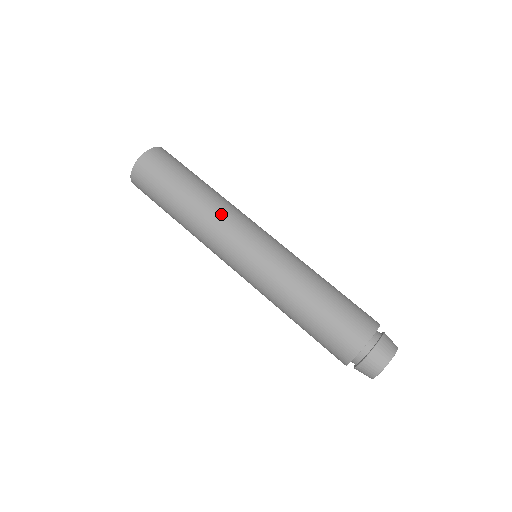
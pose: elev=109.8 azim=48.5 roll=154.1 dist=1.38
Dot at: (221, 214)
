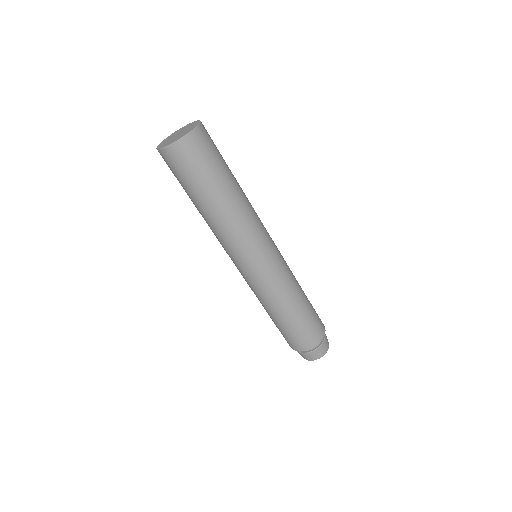
Dot at: (232, 234)
